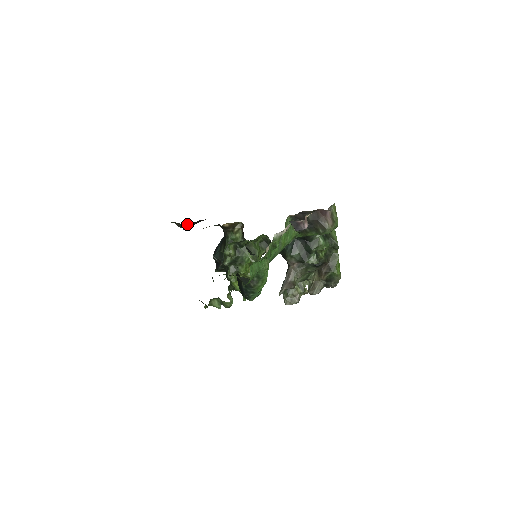
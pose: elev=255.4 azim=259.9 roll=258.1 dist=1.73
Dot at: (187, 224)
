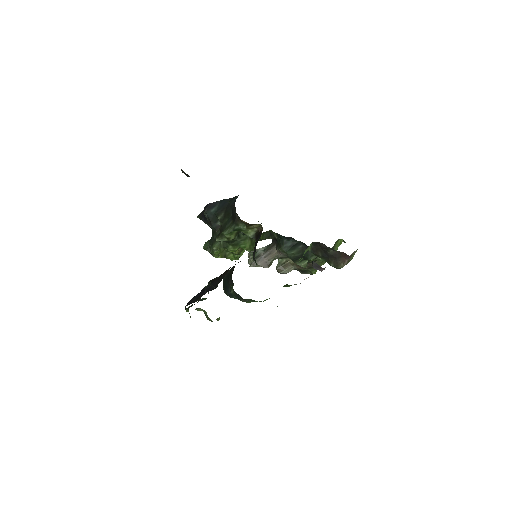
Dot at: occluded
